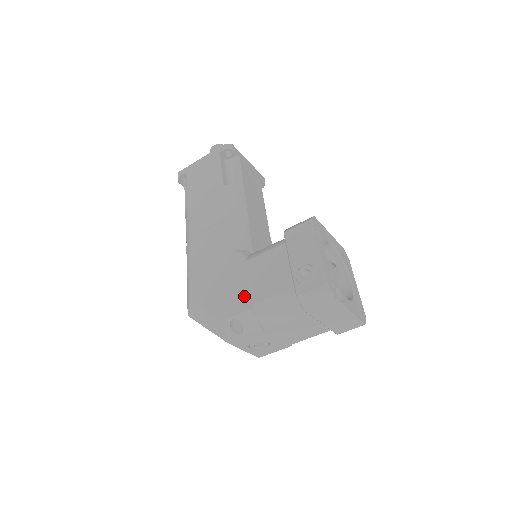
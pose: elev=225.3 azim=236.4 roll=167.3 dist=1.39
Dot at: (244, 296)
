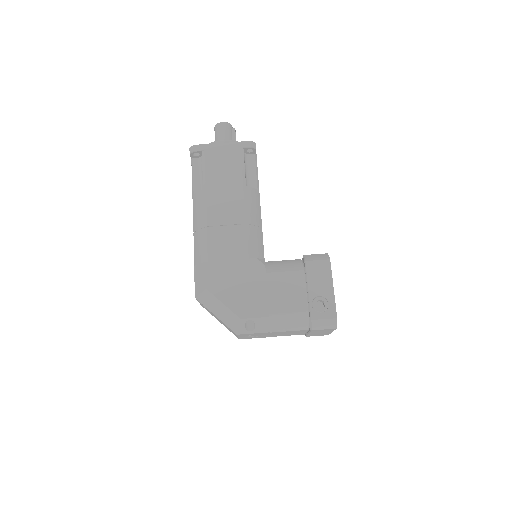
Dot at: (263, 304)
